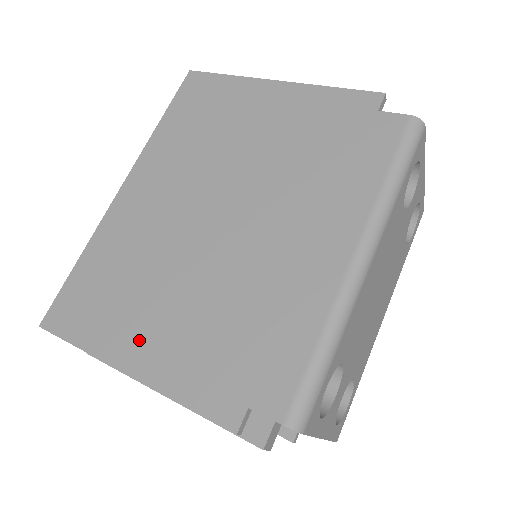
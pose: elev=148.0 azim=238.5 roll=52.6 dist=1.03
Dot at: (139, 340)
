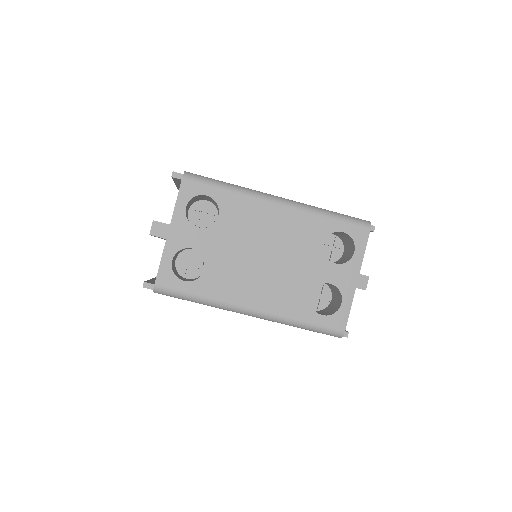
Dot at: occluded
